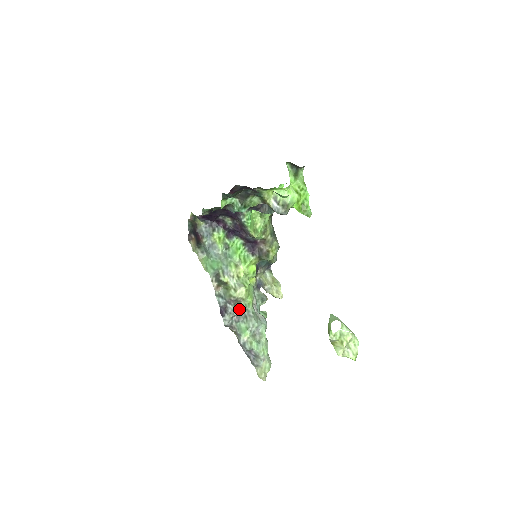
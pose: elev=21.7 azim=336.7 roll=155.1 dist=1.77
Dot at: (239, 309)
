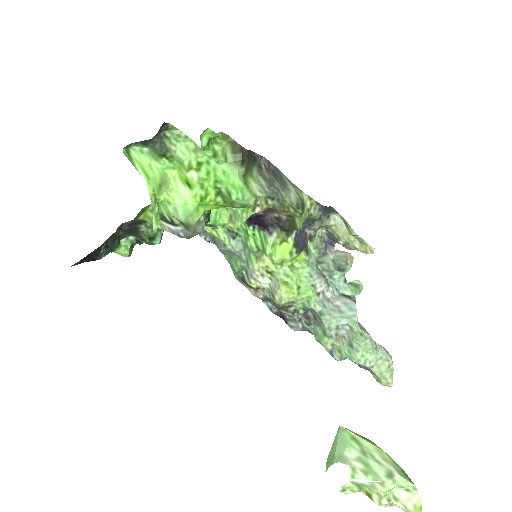
Dot at: (298, 312)
